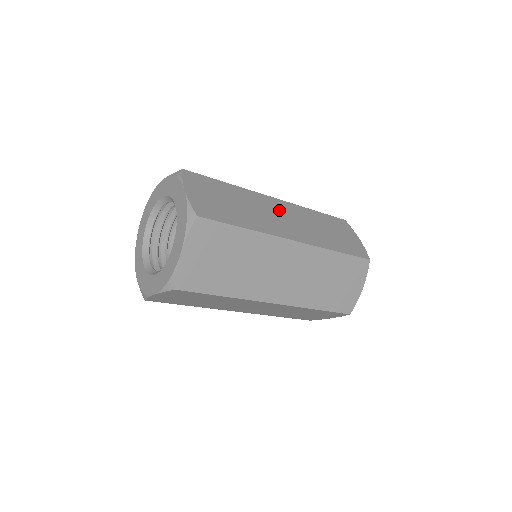
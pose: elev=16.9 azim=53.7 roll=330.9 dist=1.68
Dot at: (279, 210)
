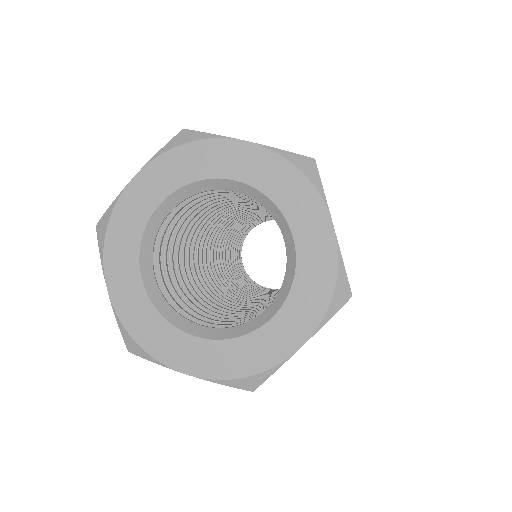
Dot at: occluded
